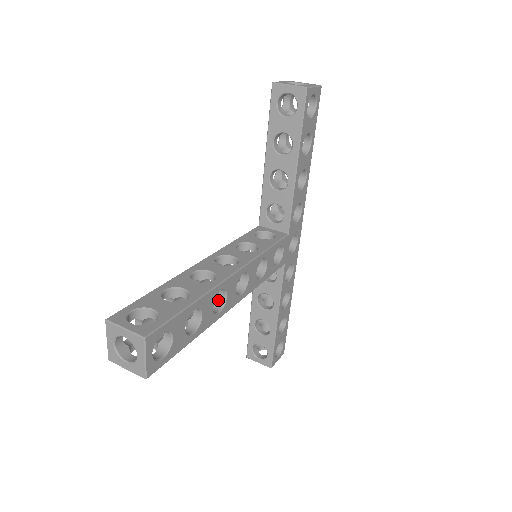
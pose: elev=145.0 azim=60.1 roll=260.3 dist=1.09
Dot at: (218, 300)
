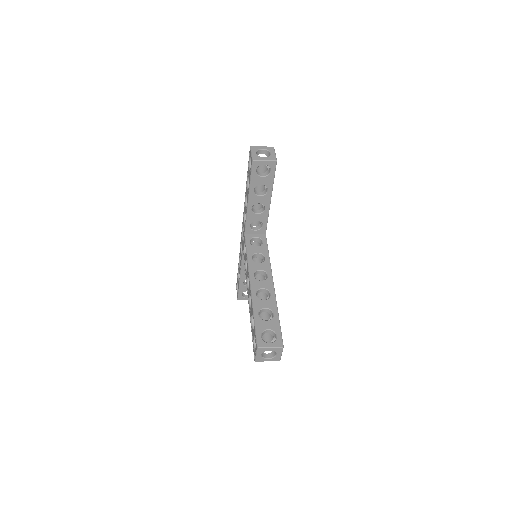
Dot at: occluded
